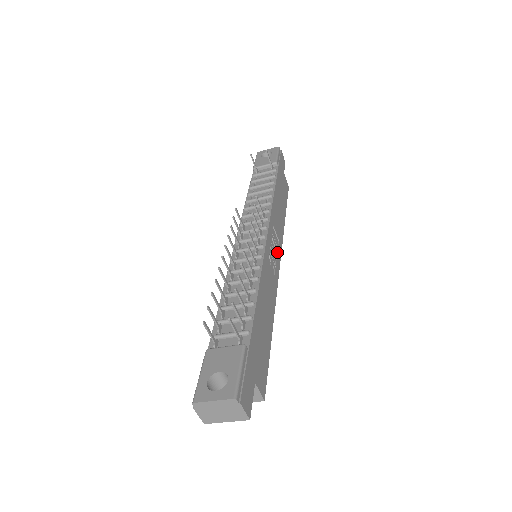
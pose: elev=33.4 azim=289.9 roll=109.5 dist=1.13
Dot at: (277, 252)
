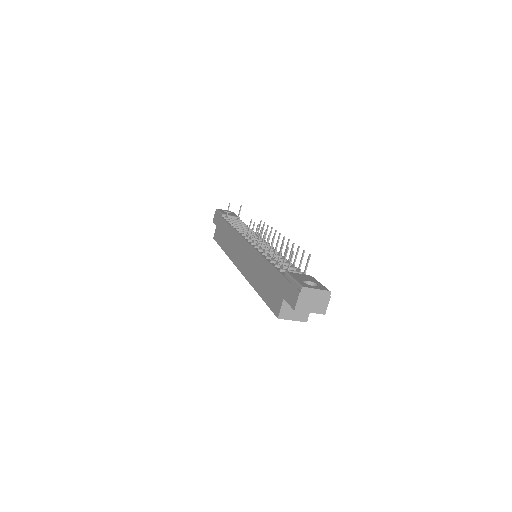
Dot at: occluded
